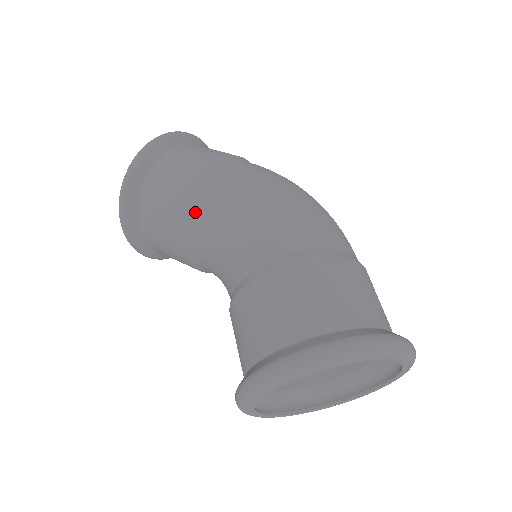
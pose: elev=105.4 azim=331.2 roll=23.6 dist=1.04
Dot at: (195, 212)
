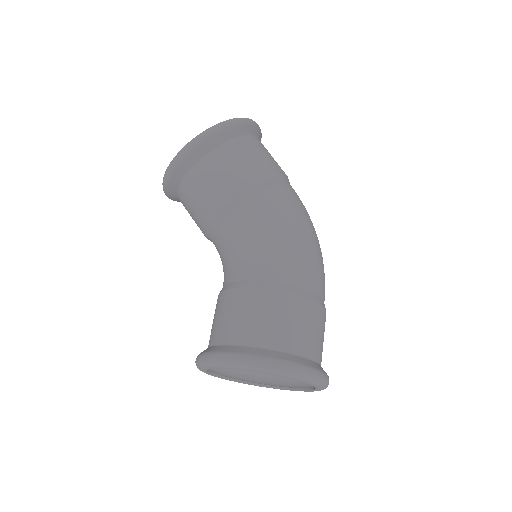
Dot at: (242, 204)
